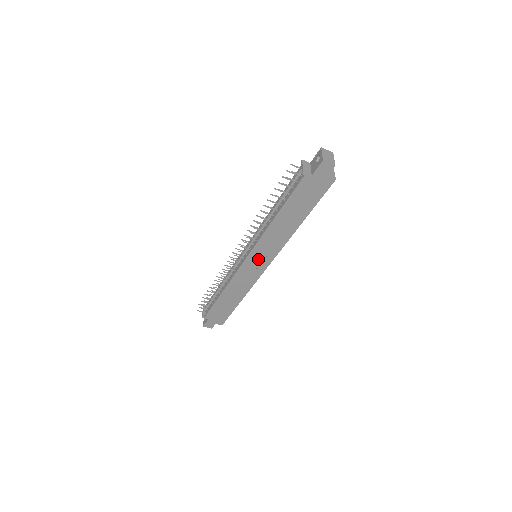
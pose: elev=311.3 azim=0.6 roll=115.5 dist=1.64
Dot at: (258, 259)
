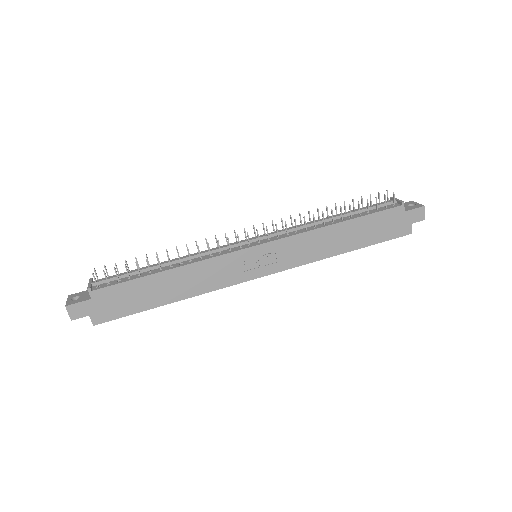
Dot at: (266, 258)
